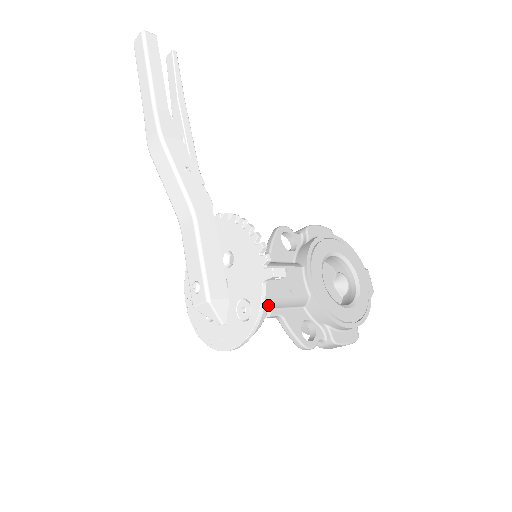
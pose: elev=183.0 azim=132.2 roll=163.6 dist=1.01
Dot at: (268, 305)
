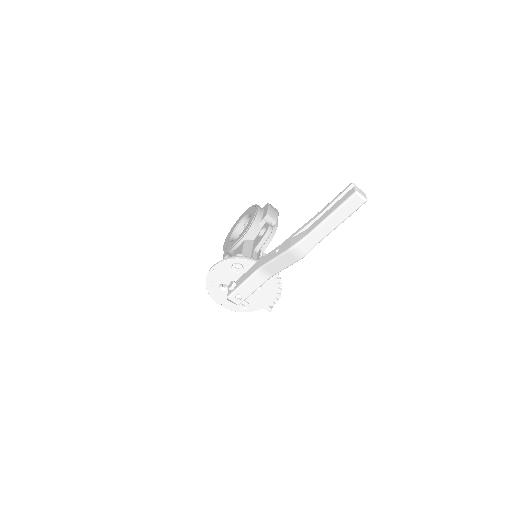
Dot at: occluded
